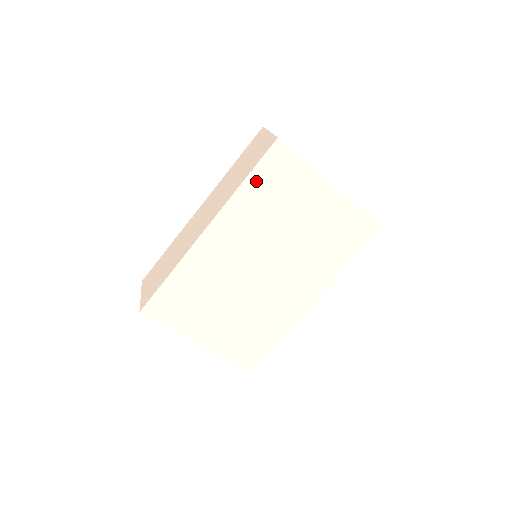
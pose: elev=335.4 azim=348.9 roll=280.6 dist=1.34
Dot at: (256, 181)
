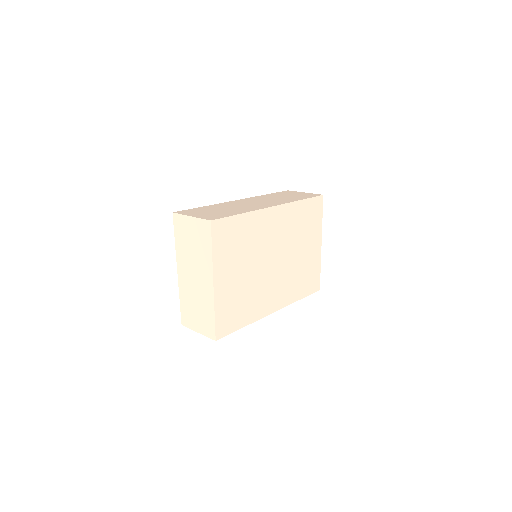
Dot at: (305, 206)
